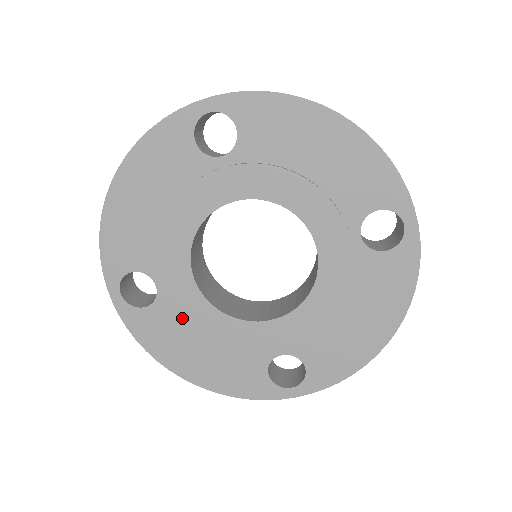
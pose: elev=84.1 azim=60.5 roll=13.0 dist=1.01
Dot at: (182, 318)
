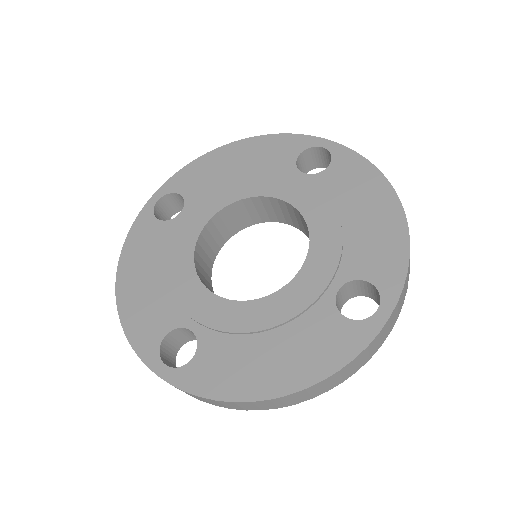
Dot at: (168, 245)
